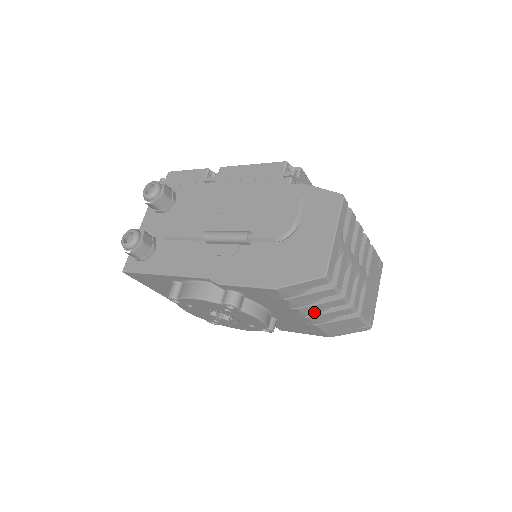
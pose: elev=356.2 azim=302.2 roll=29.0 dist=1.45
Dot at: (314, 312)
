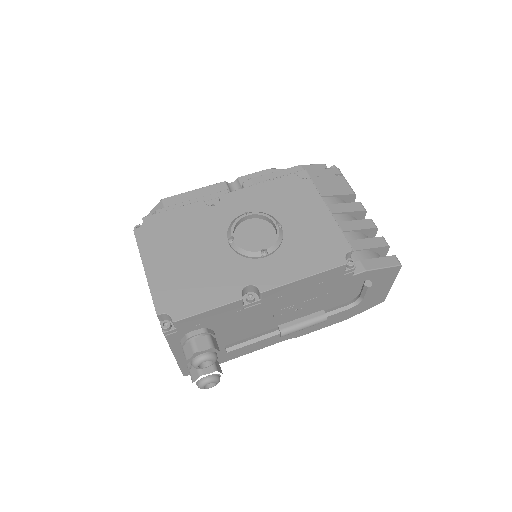
Dot at: occluded
